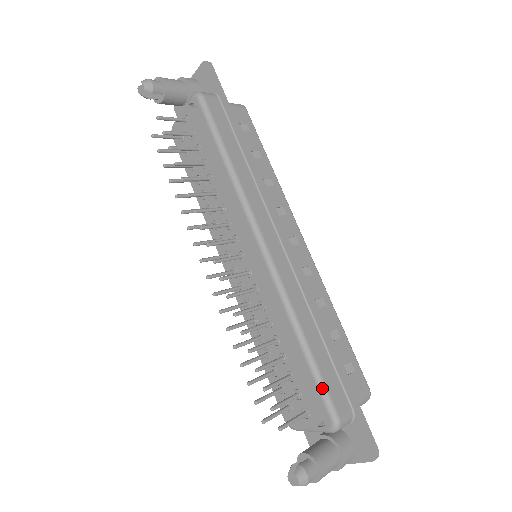
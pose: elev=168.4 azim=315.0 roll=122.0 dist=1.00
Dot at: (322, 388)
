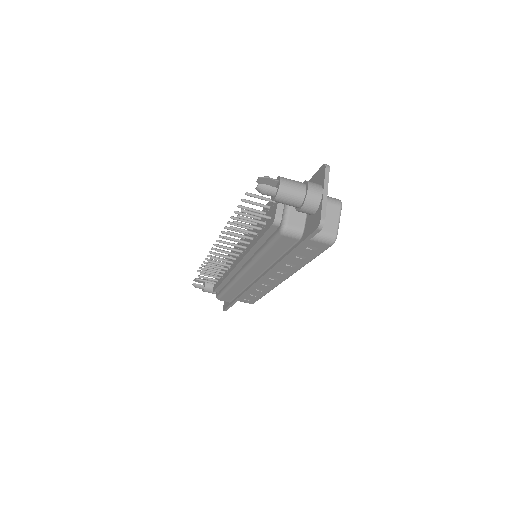
Dot at: occluded
